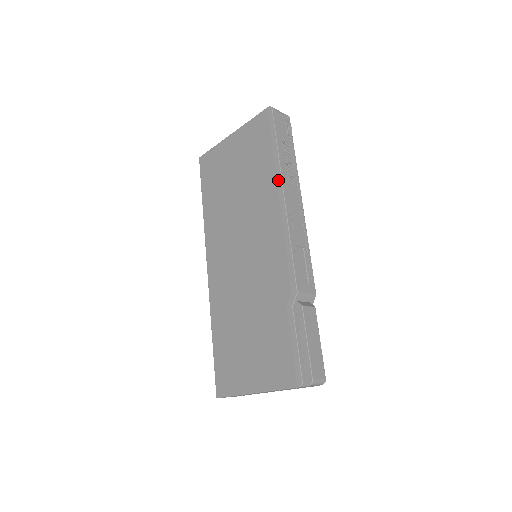
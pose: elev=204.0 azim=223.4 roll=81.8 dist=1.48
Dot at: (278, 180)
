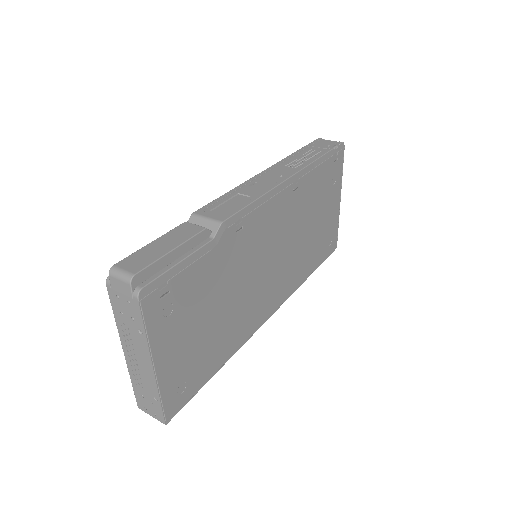
Dot at: occluded
